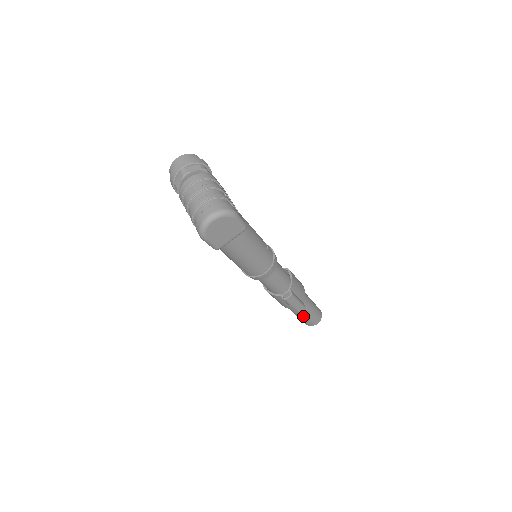
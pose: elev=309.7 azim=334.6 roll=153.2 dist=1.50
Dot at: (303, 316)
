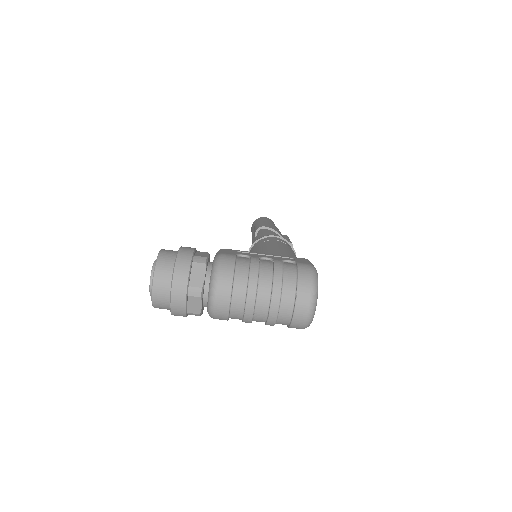
Dot at: occluded
